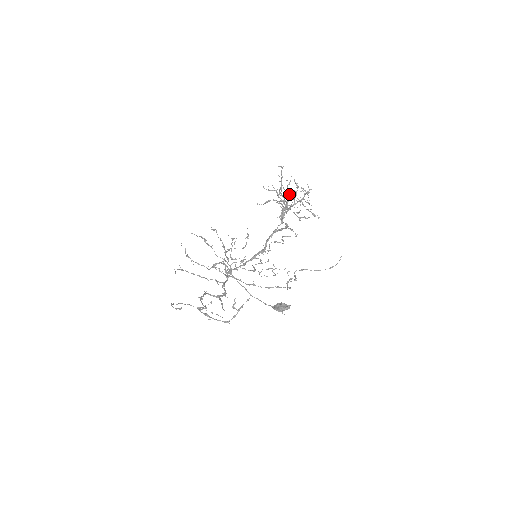
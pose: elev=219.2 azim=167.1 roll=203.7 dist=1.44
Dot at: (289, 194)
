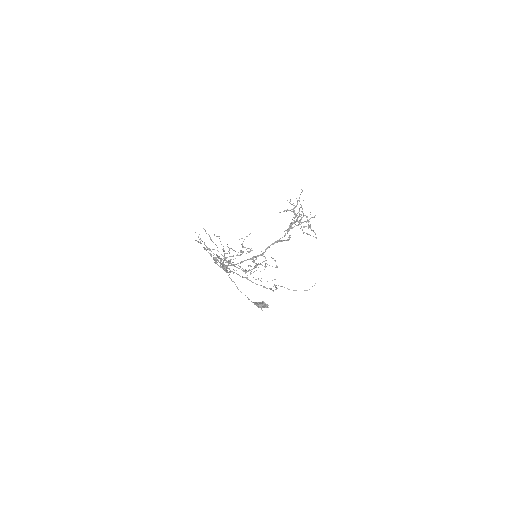
Dot at: (299, 215)
